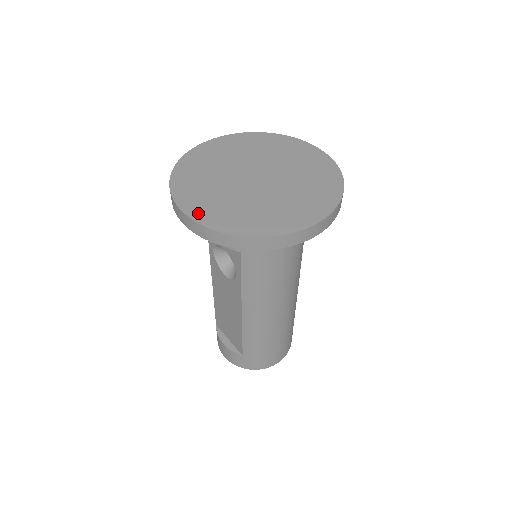
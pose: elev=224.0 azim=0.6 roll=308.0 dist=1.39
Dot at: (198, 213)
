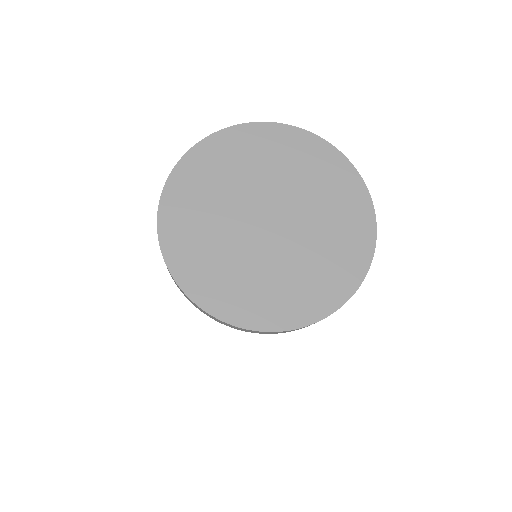
Dot at: (226, 309)
